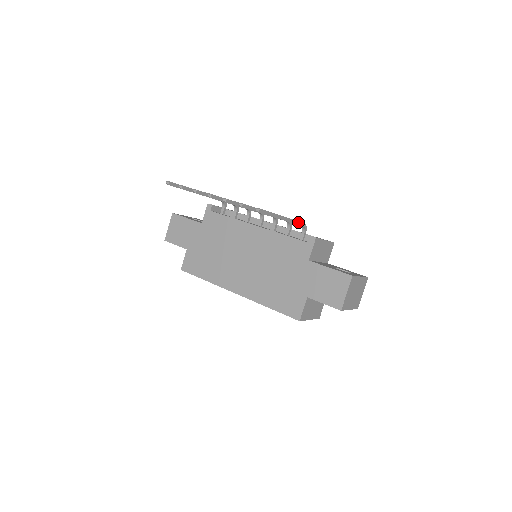
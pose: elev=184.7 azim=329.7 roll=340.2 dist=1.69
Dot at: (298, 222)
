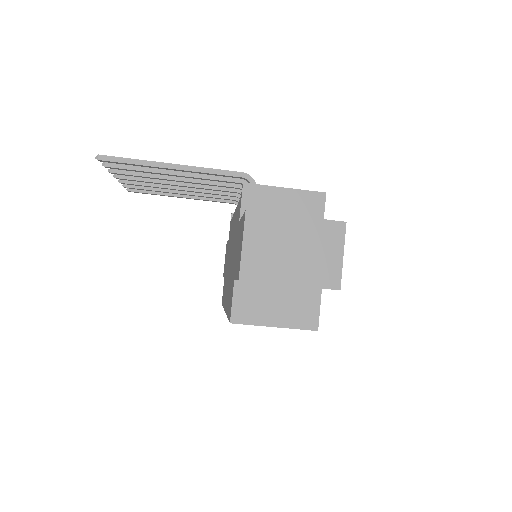
Dot at: (220, 171)
